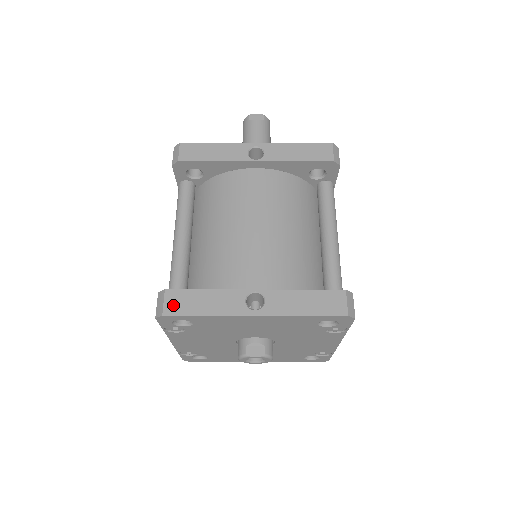
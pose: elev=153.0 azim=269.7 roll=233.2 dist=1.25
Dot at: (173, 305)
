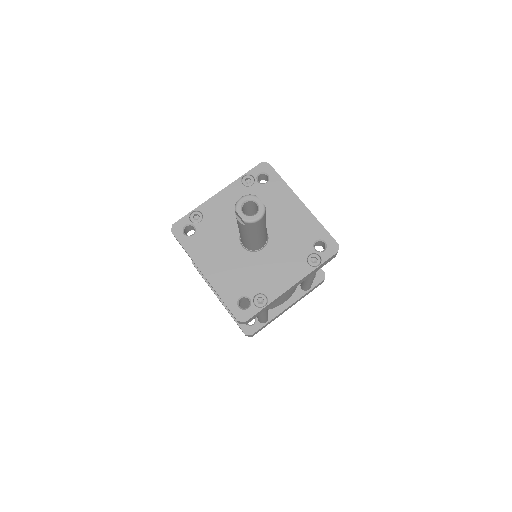
Dot at: occluded
